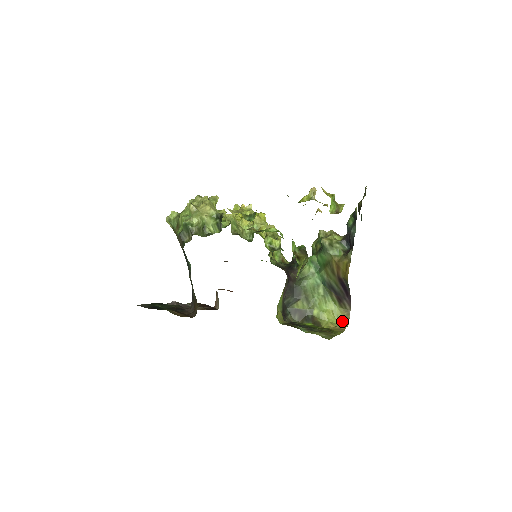
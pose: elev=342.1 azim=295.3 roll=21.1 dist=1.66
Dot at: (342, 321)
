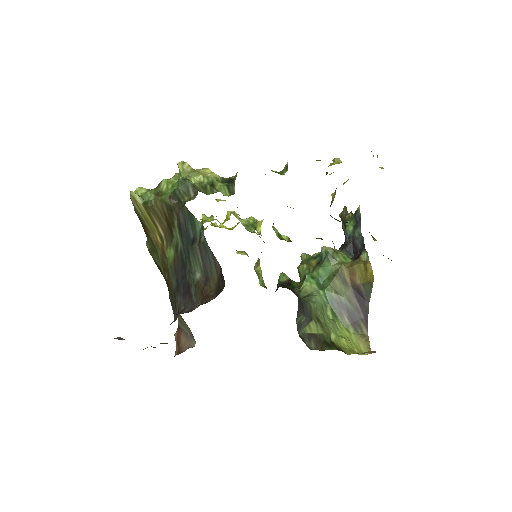
Dot at: (362, 350)
